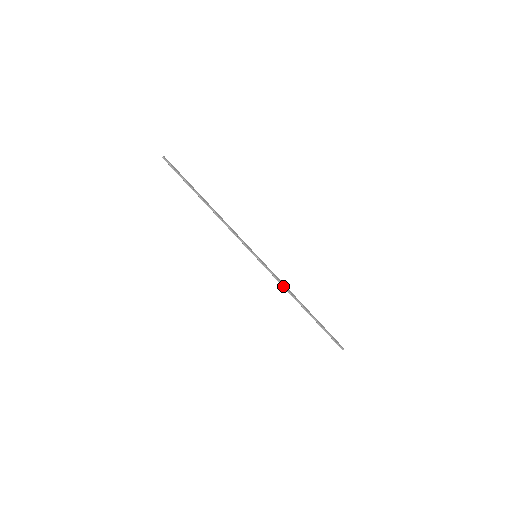
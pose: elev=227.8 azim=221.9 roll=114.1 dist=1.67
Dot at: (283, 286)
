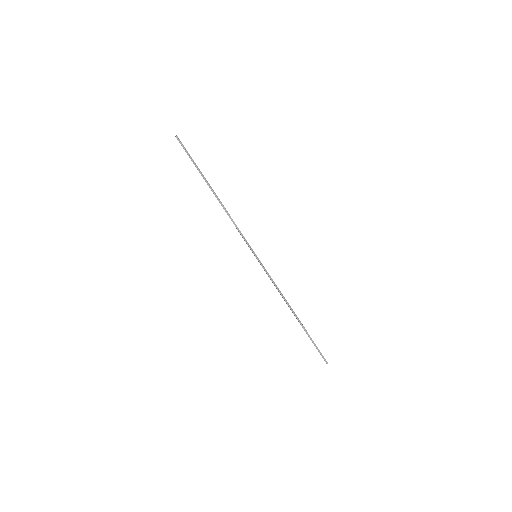
Dot at: (279, 291)
